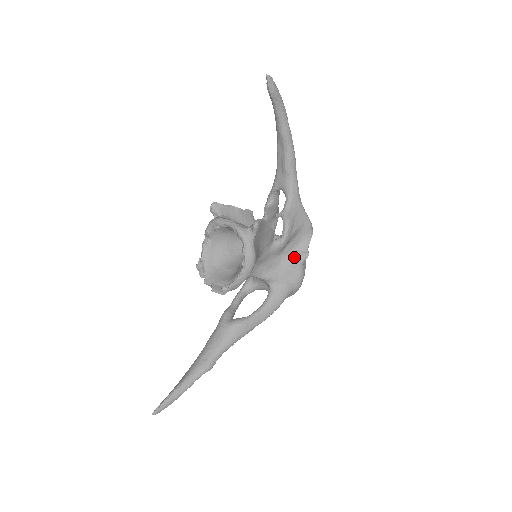
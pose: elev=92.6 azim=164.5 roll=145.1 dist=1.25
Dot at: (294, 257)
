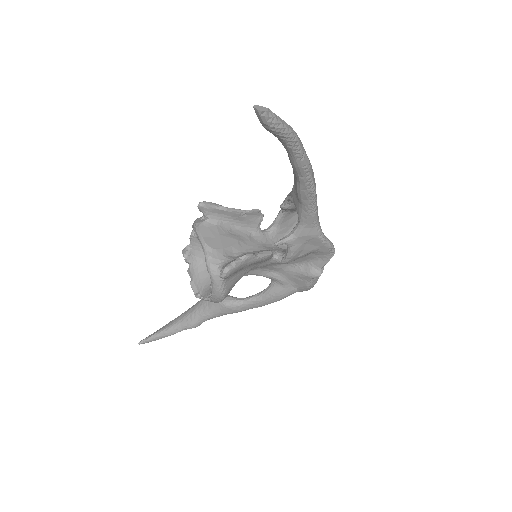
Dot at: (303, 270)
